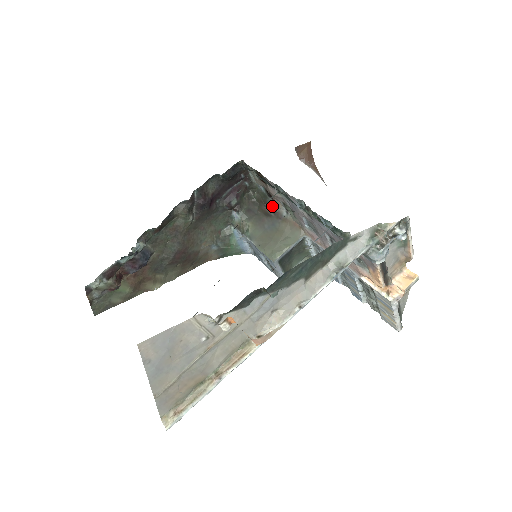
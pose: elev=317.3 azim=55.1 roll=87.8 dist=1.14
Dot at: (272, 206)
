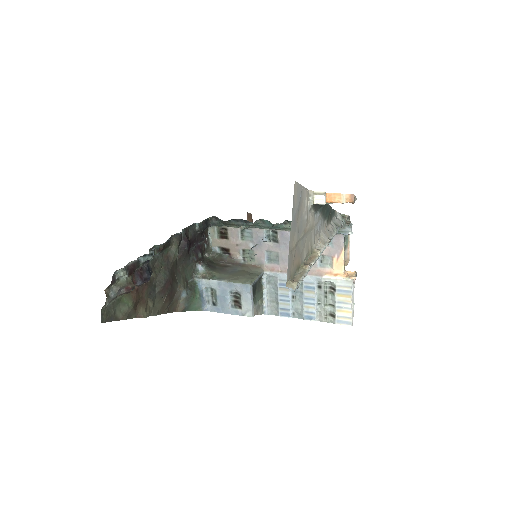
Dot at: (229, 259)
